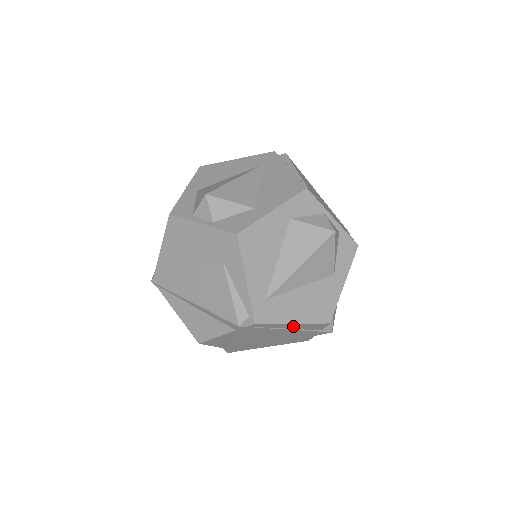
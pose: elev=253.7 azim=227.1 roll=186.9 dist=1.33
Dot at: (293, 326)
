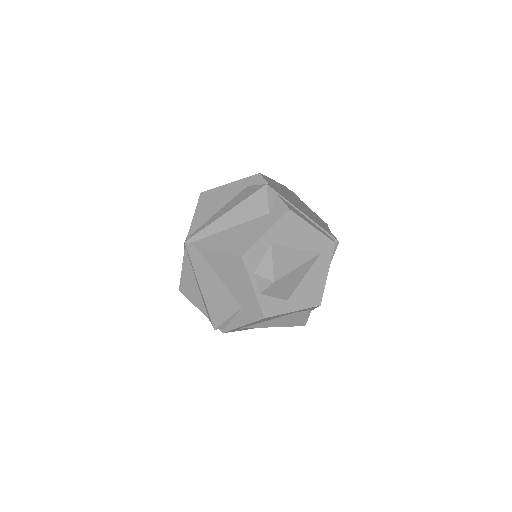
Dot at: occluded
